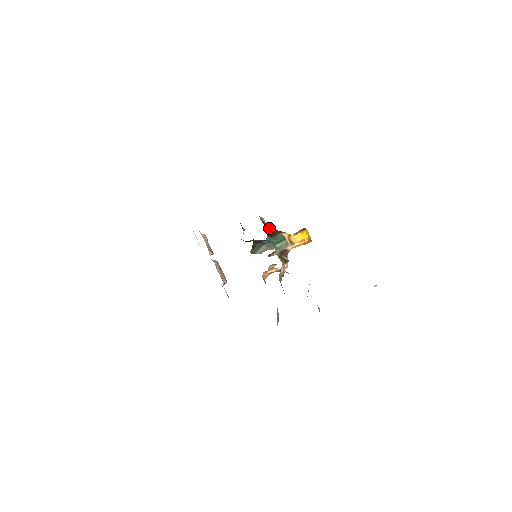
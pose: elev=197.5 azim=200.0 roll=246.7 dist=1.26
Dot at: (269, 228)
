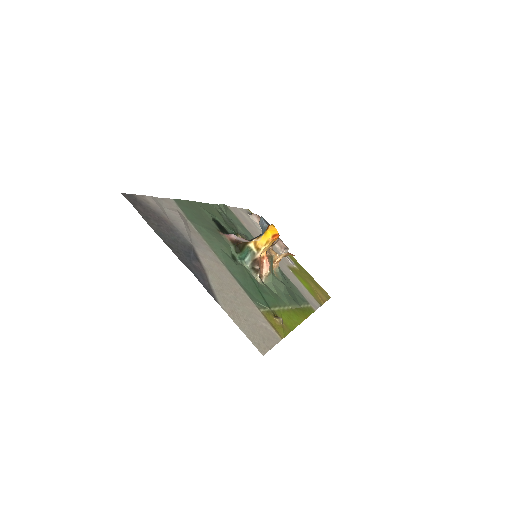
Dot at: (237, 243)
